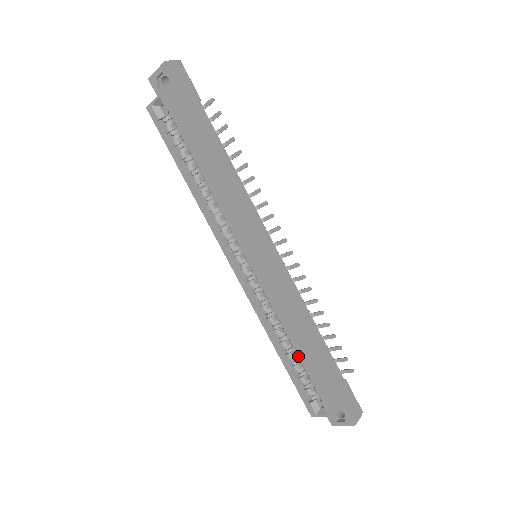
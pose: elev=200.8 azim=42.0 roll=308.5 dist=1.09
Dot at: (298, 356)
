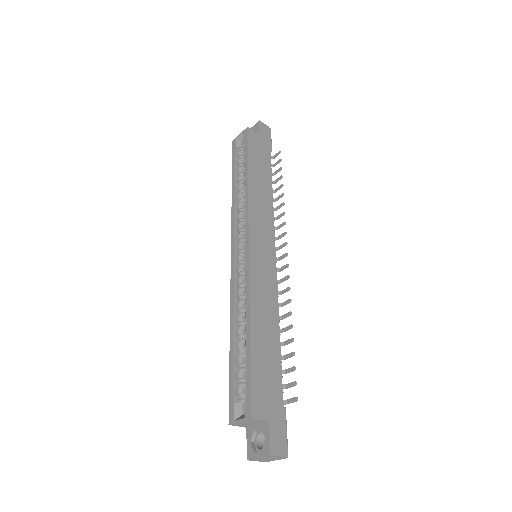
Dot at: (246, 342)
